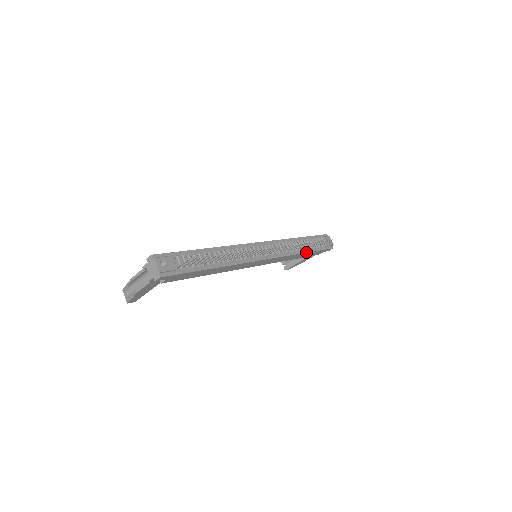
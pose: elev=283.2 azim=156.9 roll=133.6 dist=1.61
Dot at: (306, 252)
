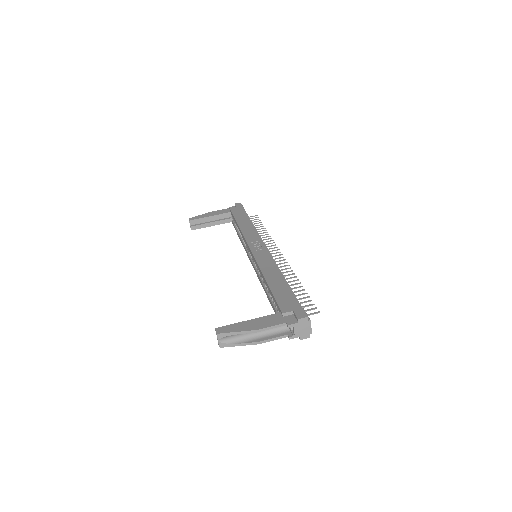
Dot at: occluded
